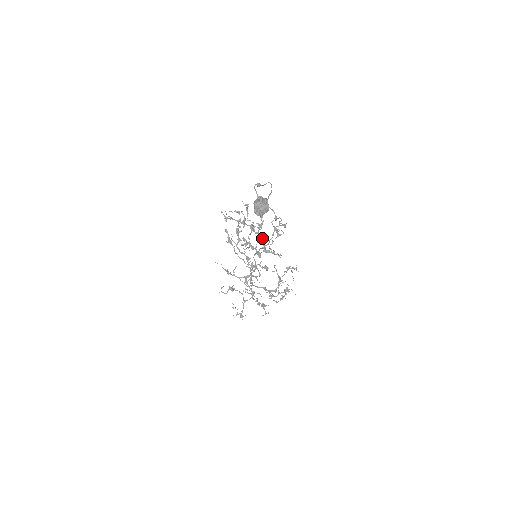
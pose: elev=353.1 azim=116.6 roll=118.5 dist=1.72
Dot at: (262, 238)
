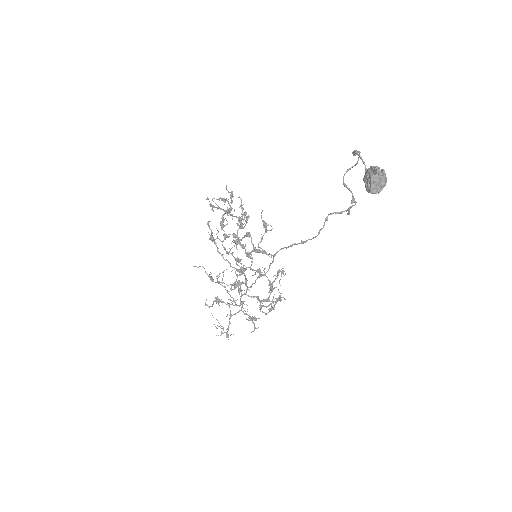
Dot at: (250, 234)
